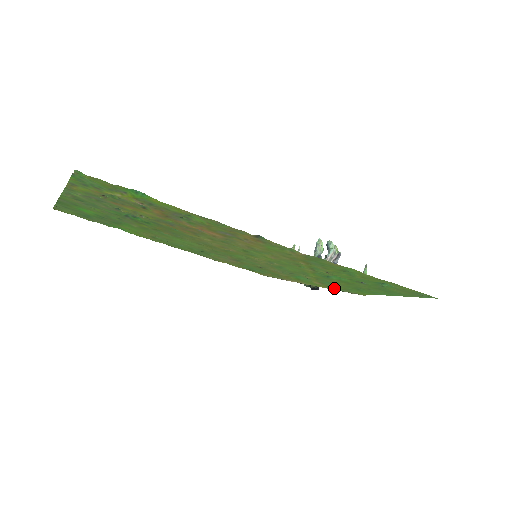
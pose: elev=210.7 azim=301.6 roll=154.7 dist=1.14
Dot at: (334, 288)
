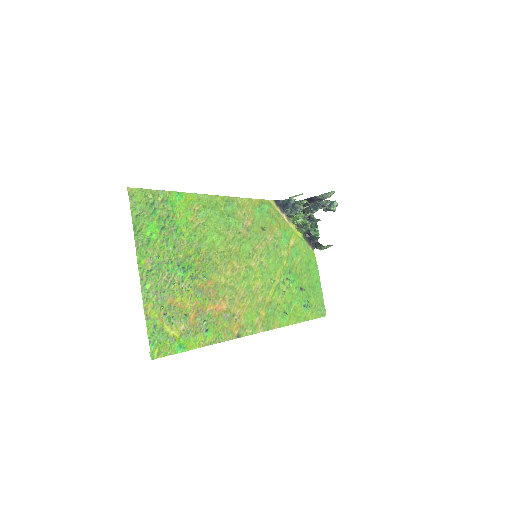
Dot at: (303, 240)
